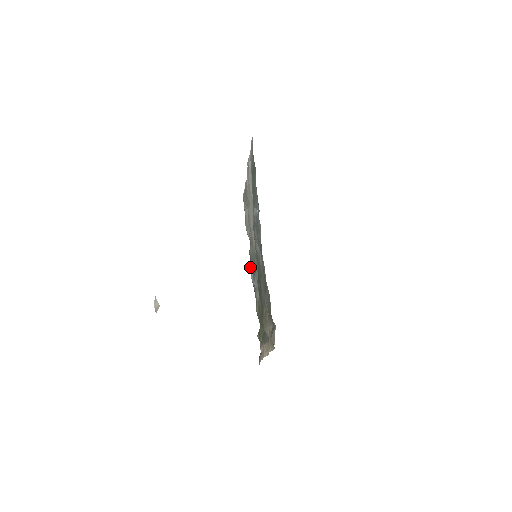
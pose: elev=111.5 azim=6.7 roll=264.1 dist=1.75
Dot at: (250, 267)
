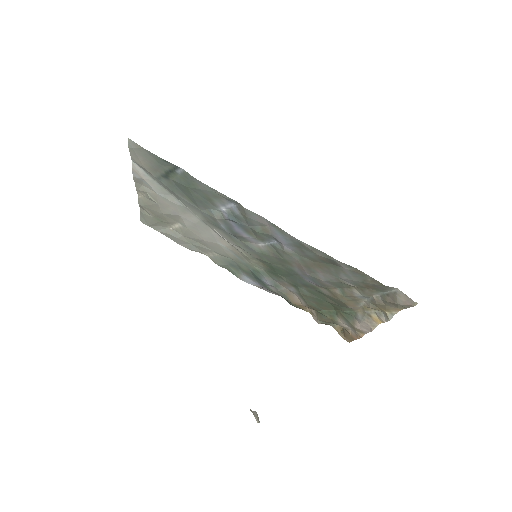
Dot at: (236, 276)
